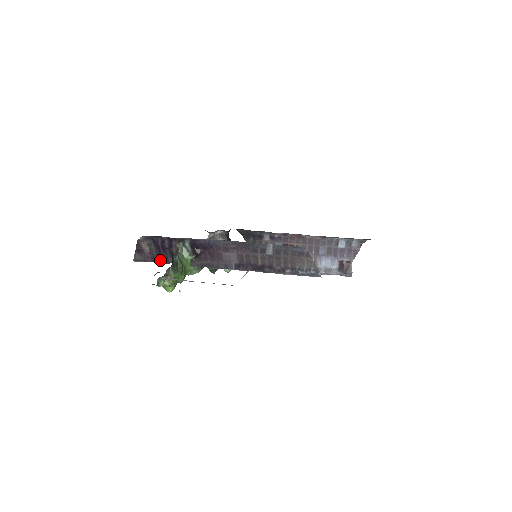
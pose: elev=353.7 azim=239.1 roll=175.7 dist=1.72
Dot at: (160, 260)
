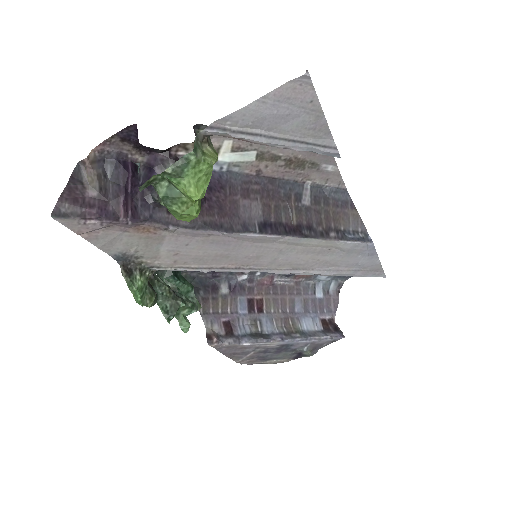
Dot at: (121, 210)
